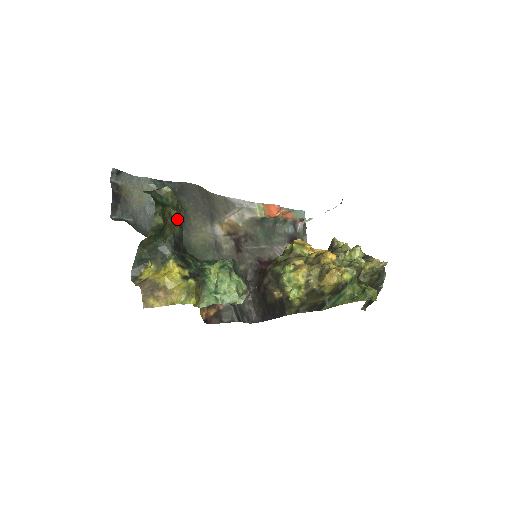
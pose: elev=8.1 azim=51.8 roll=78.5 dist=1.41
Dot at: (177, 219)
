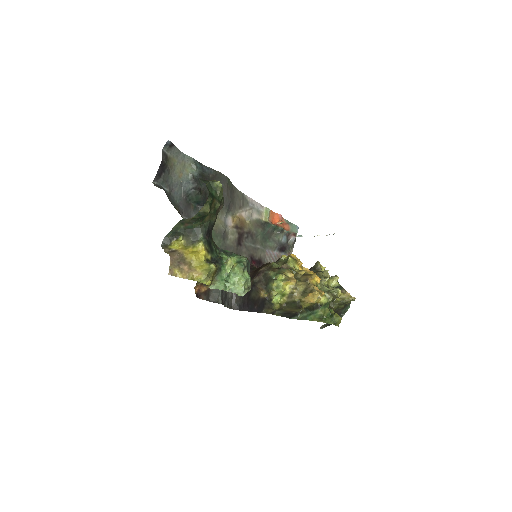
Dot at: (217, 210)
